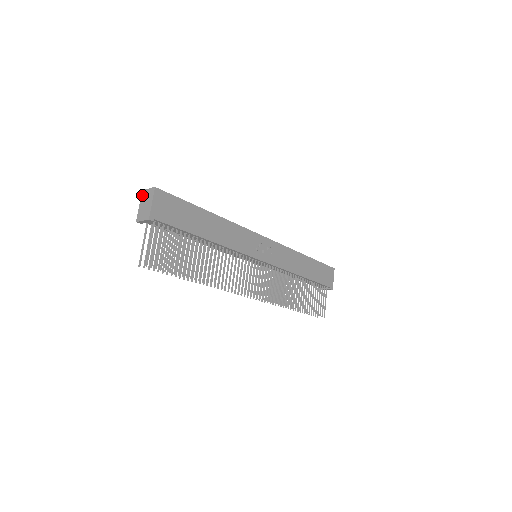
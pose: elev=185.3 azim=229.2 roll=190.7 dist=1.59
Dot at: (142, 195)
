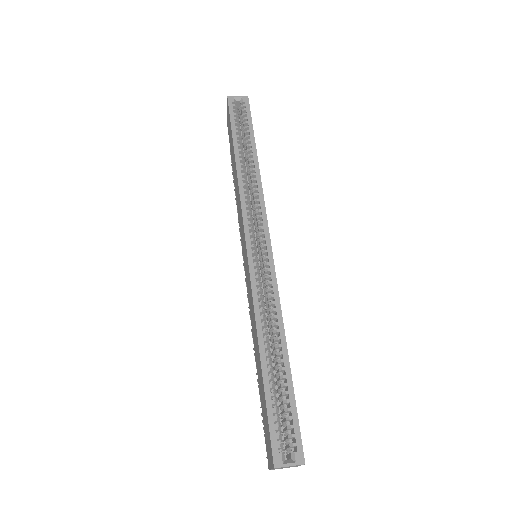
Dot at: occluded
